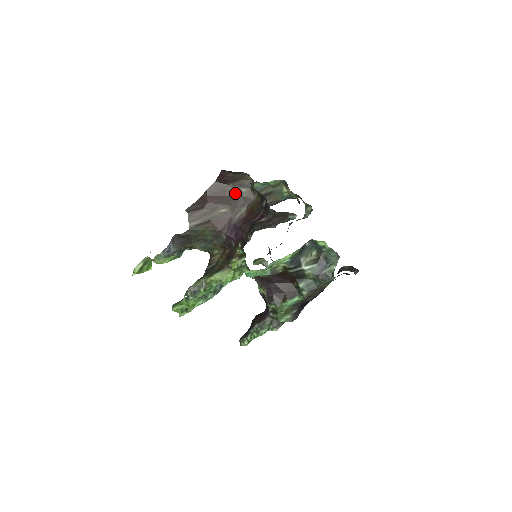
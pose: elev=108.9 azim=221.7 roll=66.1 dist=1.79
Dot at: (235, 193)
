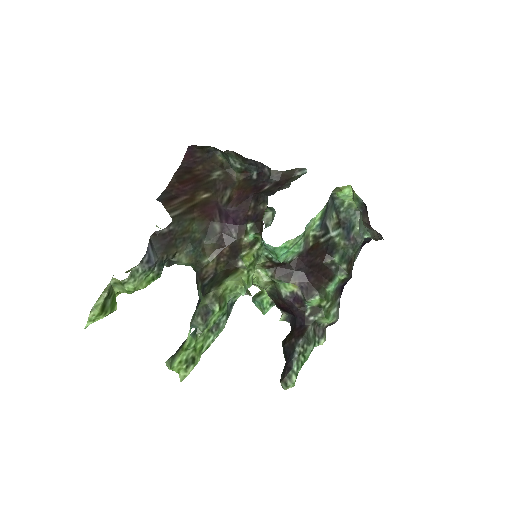
Dot at: (209, 177)
